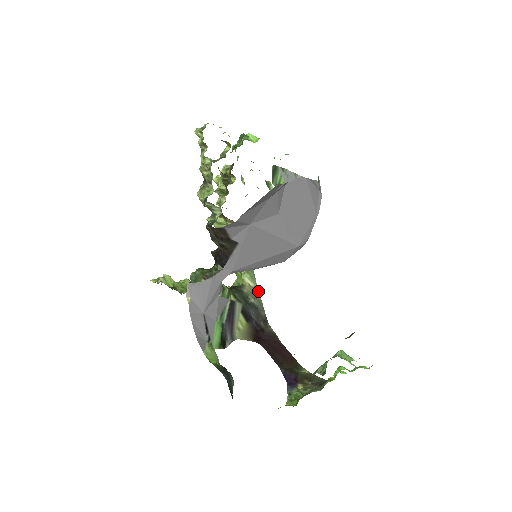
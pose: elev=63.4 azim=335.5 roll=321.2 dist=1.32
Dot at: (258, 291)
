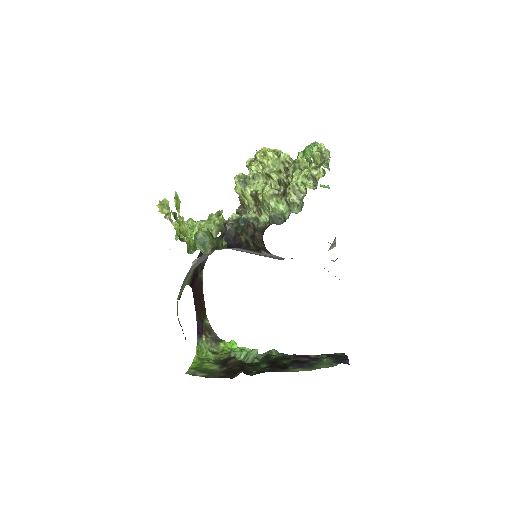
Dot at: occluded
